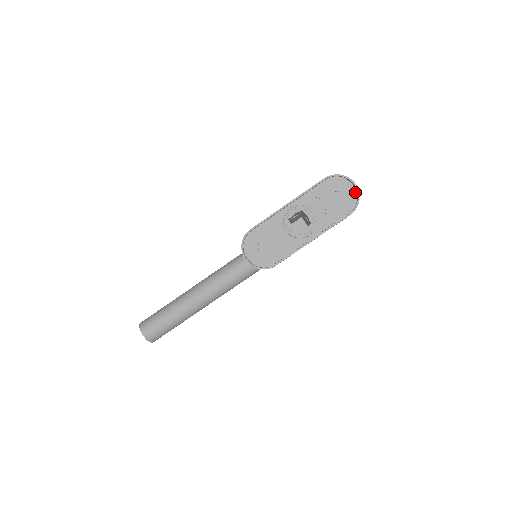
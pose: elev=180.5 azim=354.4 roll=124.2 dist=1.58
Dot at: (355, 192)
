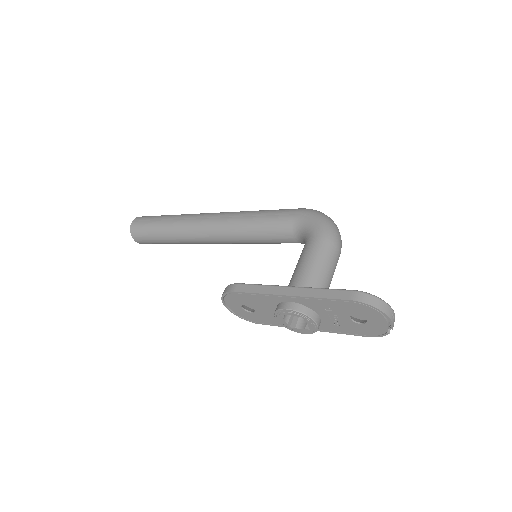
Dot at: (387, 327)
